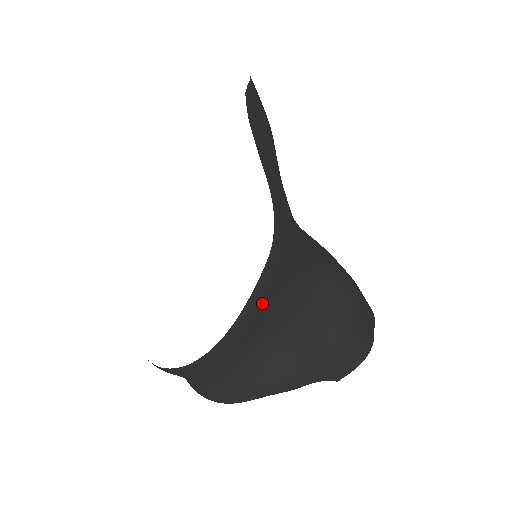
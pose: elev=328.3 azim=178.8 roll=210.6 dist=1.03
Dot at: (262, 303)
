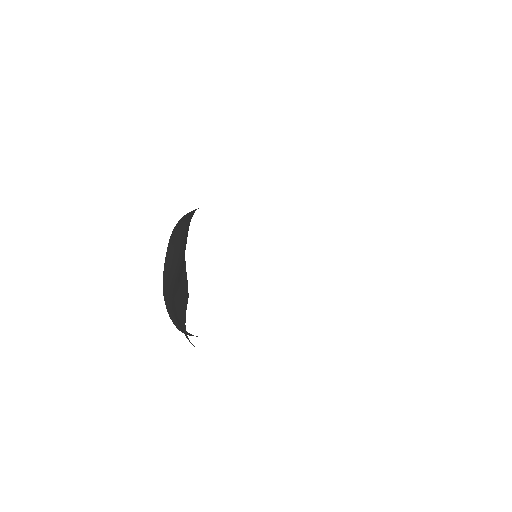
Dot at: occluded
